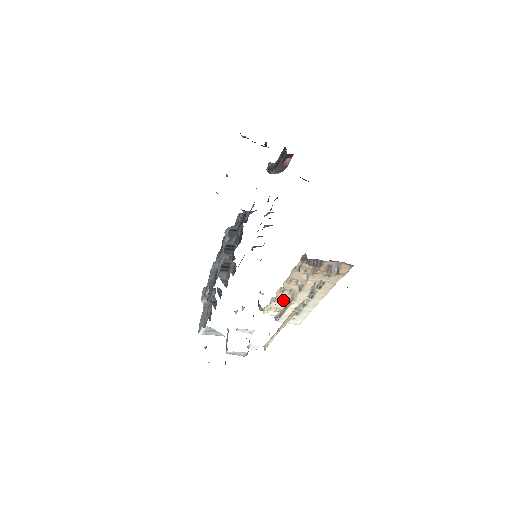
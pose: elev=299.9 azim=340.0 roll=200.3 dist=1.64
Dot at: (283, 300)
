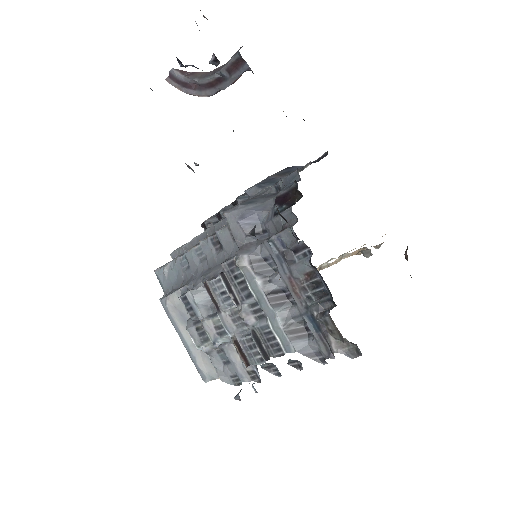
Dot at: occluded
